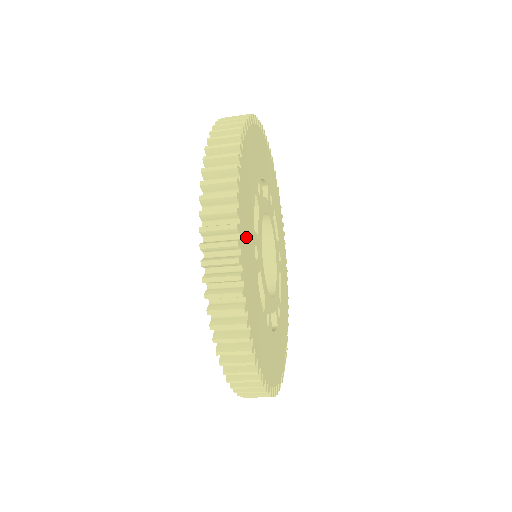
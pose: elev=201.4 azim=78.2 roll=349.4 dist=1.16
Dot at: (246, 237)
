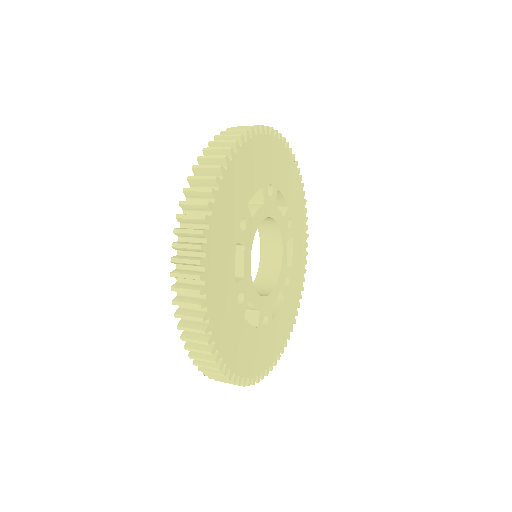
Dot at: (222, 315)
